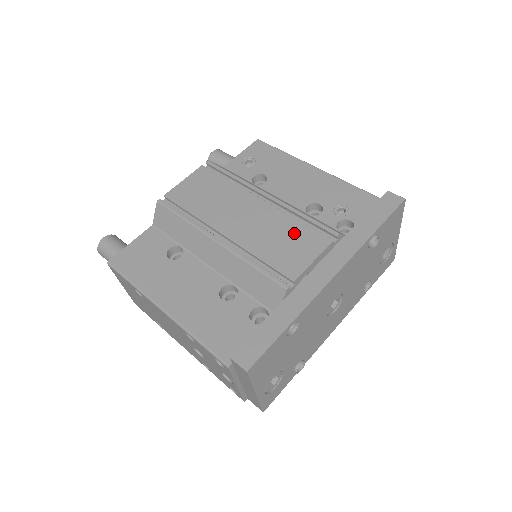
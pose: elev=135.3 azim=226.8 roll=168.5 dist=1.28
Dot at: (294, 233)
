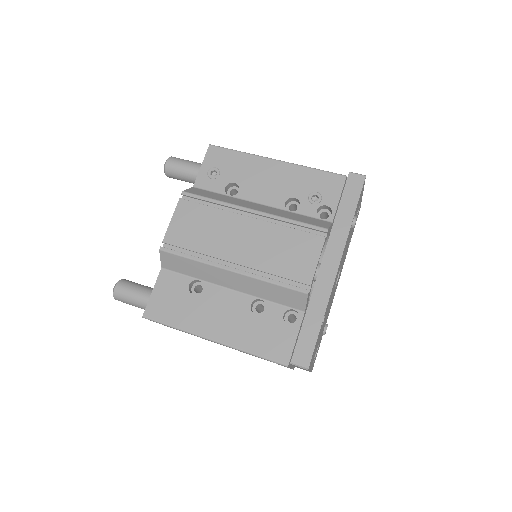
Dot at: (292, 241)
